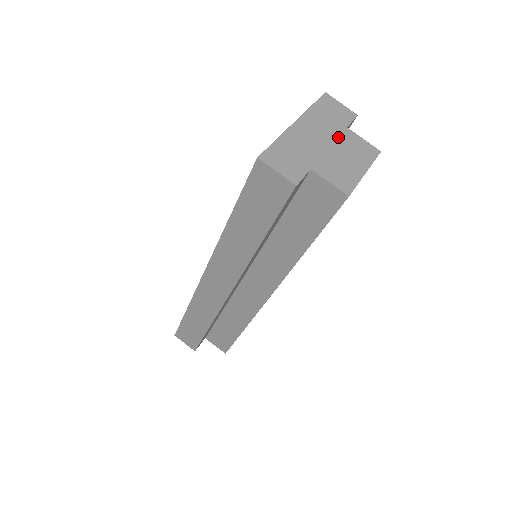
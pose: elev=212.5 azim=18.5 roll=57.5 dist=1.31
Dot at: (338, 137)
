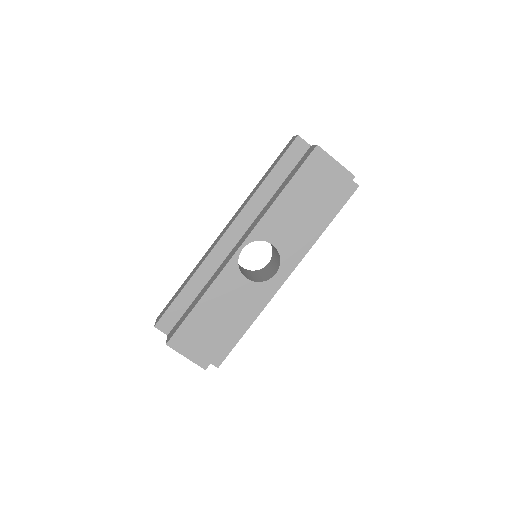
Dot at: occluded
